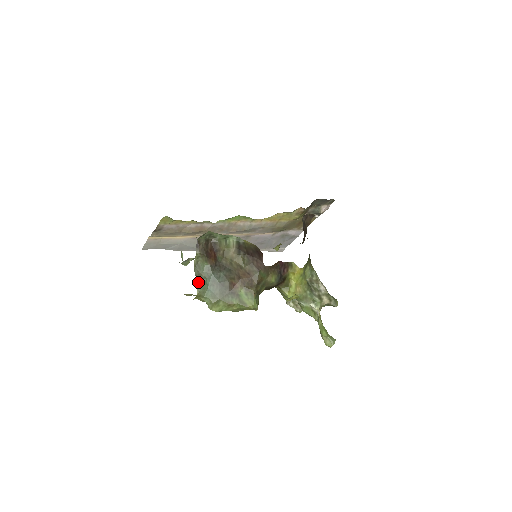
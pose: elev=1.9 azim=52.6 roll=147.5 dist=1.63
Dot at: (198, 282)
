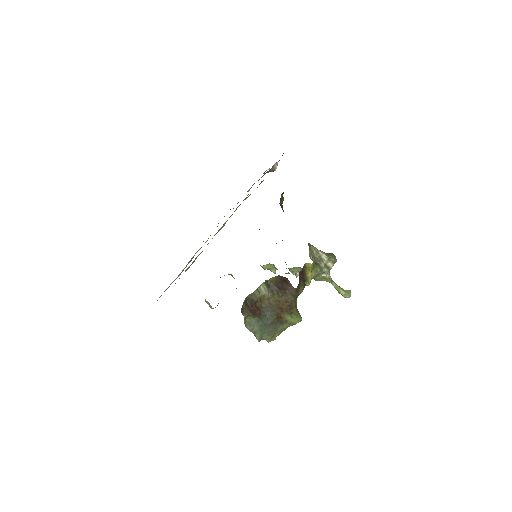
Dot at: (255, 335)
